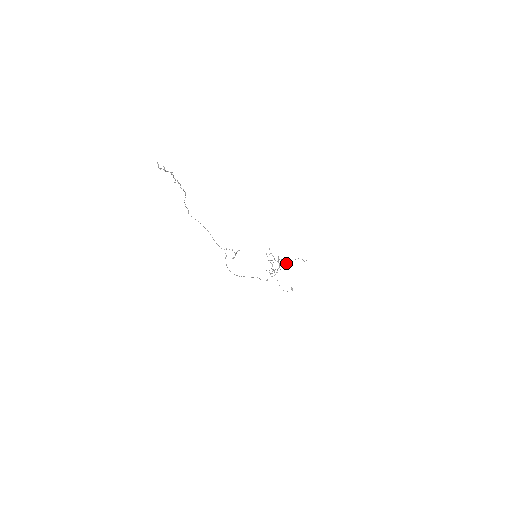
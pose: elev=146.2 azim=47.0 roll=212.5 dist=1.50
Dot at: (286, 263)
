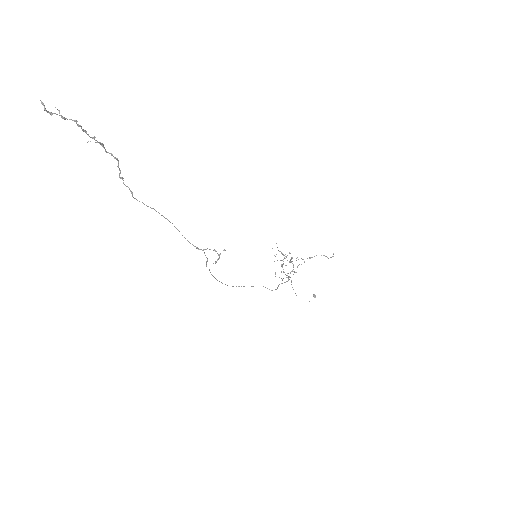
Dot at: occluded
